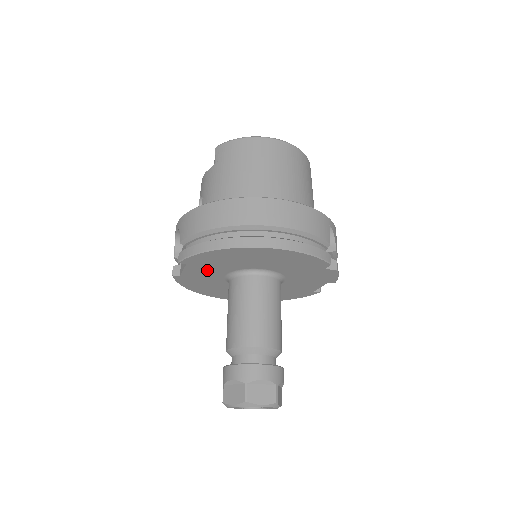
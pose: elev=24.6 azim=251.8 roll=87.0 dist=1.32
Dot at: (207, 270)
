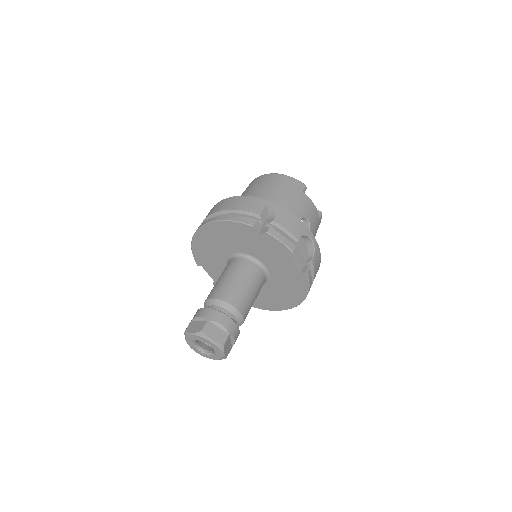
Dot at: (216, 269)
